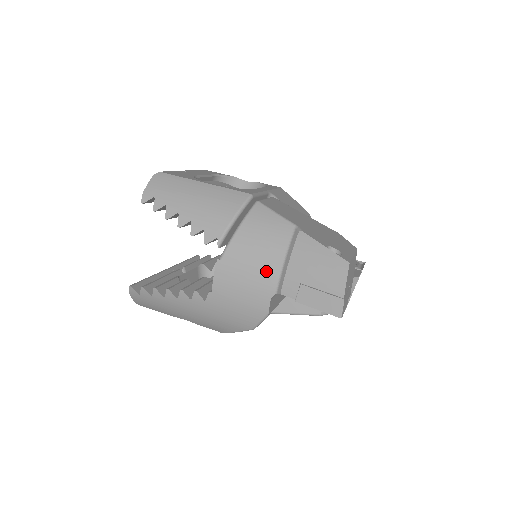
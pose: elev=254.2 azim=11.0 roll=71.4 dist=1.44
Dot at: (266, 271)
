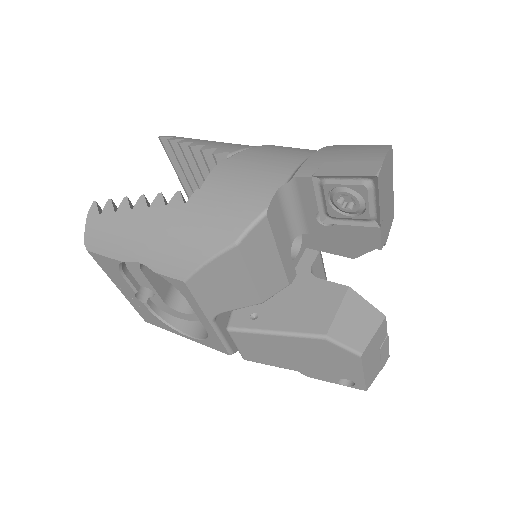
Dot at: (280, 165)
